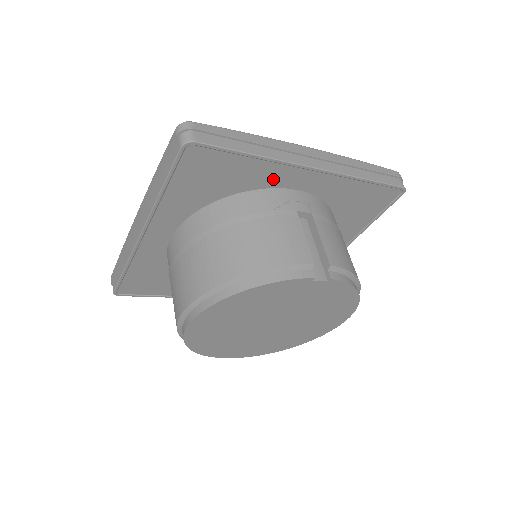
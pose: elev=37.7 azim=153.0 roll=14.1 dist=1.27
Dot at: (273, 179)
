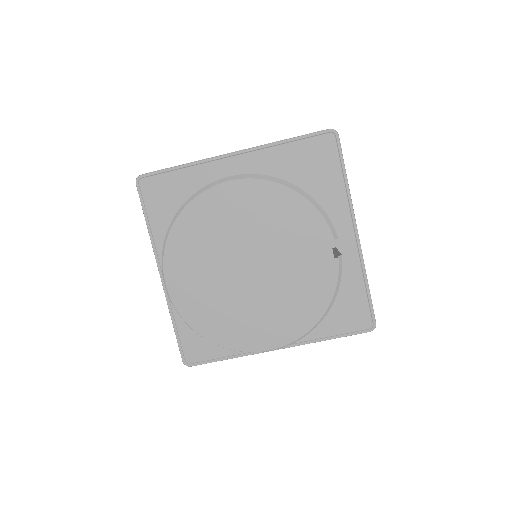
Dot at: (333, 211)
